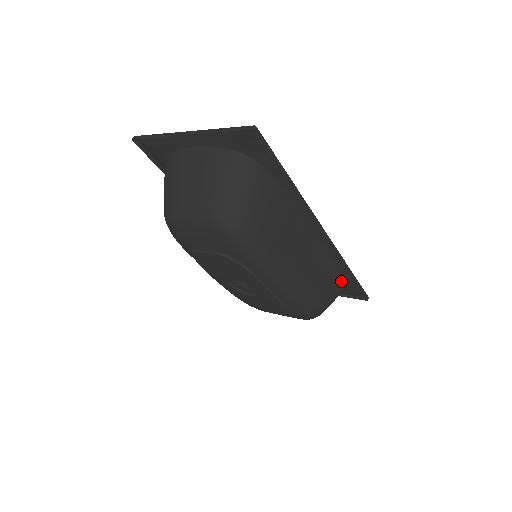
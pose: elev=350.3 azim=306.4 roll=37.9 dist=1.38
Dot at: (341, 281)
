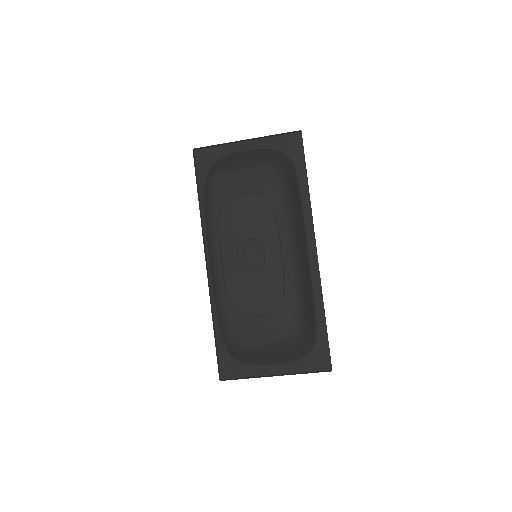
Dot at: (315, 325)
